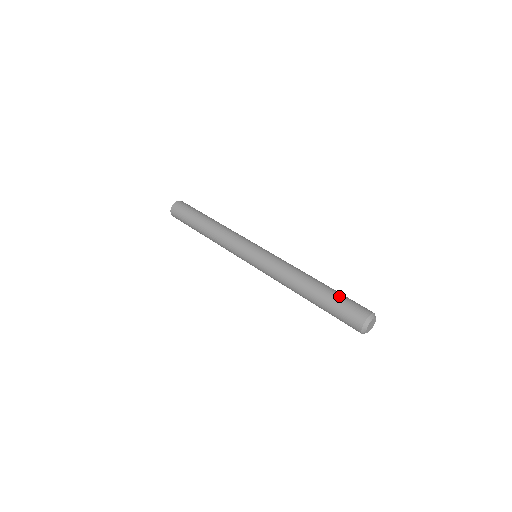
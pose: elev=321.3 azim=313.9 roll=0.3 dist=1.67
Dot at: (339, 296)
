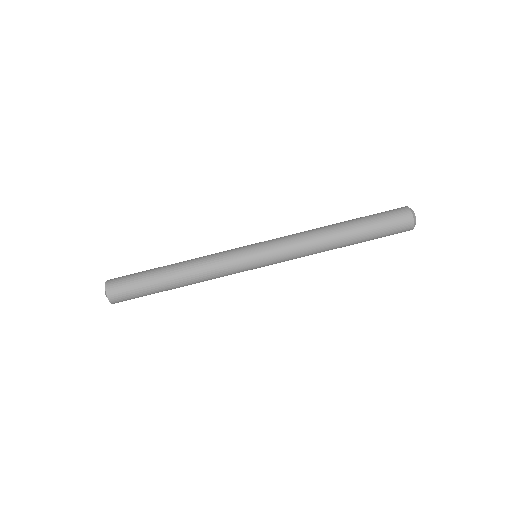
Dot at: (376, 234)
